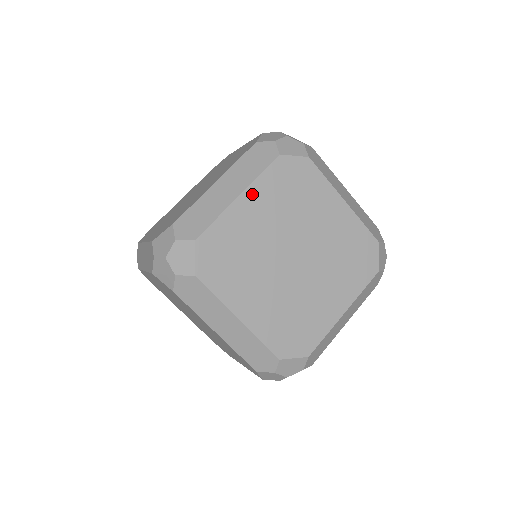
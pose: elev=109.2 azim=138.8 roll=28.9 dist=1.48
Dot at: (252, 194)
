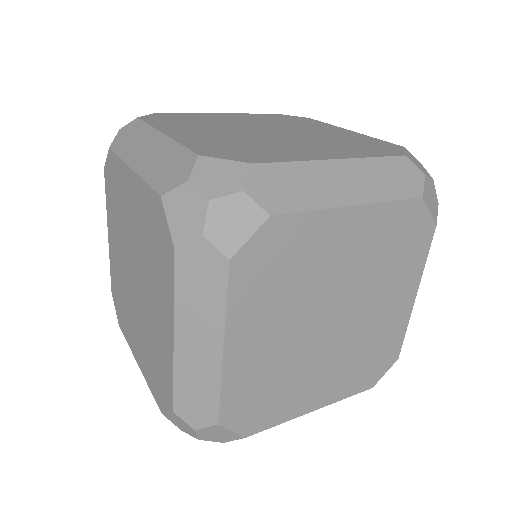
Dot at: (236, 115)
